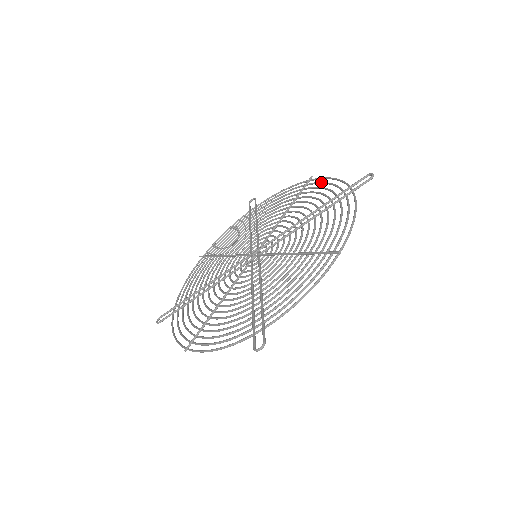
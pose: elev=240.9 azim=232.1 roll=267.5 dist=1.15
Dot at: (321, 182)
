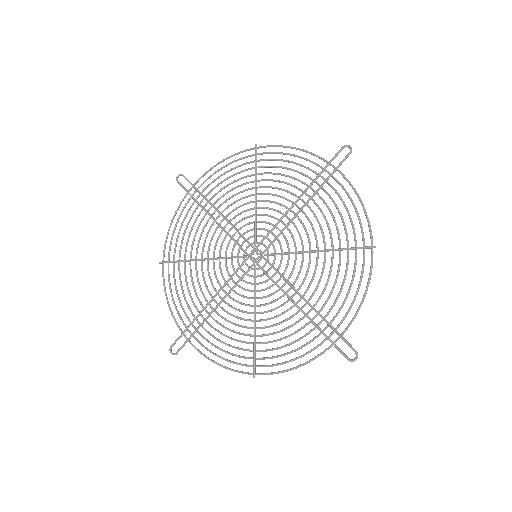
Dot at: (277, 153)
